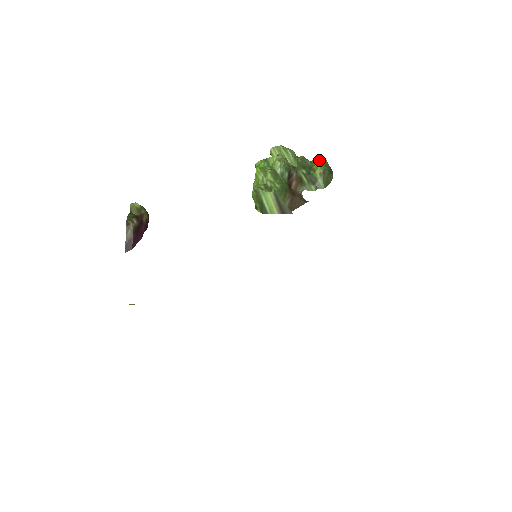
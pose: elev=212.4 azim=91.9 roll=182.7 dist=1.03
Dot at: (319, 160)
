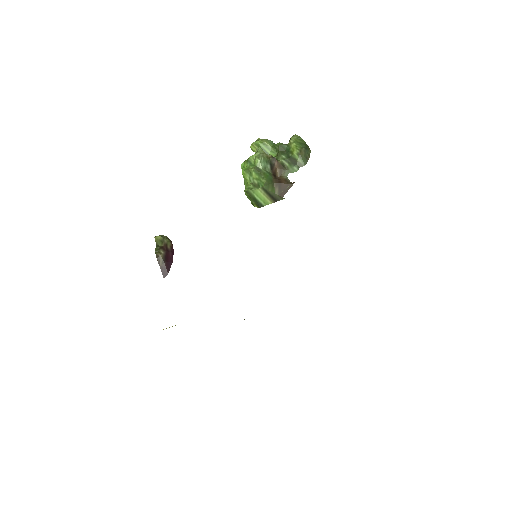
Dot at: (293, 141)
